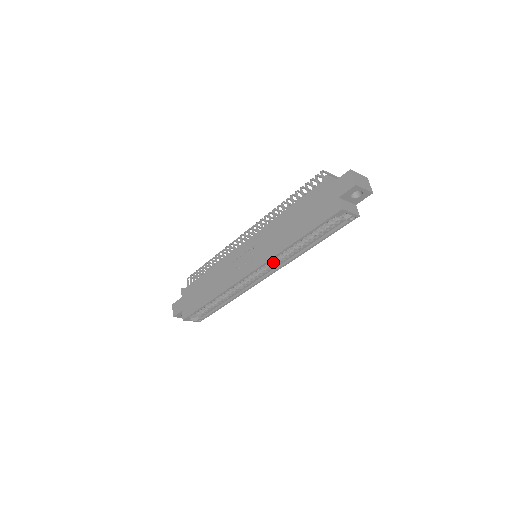
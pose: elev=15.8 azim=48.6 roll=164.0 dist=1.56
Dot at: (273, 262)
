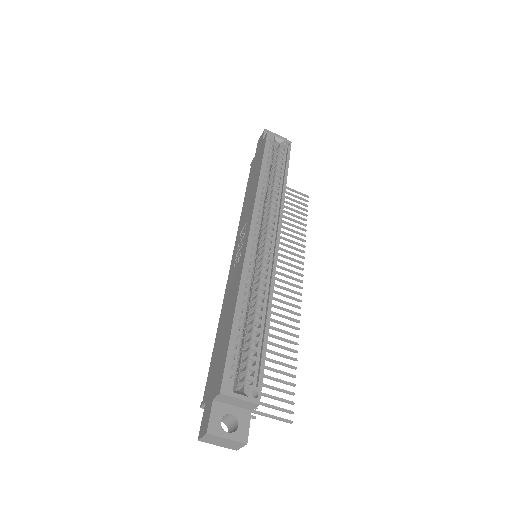
Dot at: (268, 219)
